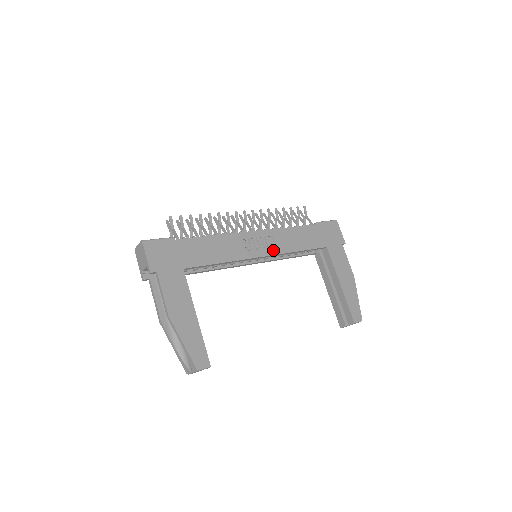
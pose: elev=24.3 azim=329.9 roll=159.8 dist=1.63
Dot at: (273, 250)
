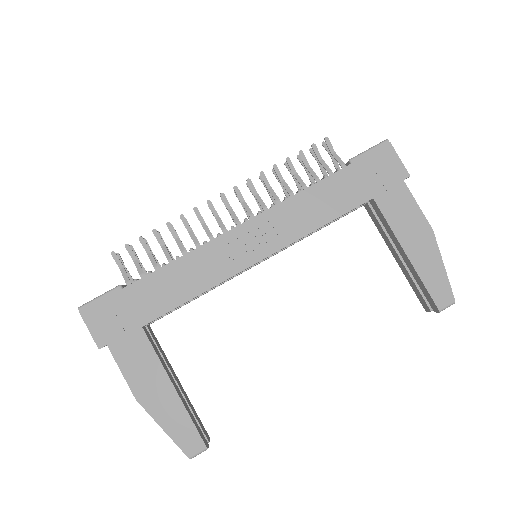
Dot at: (275, 243)
